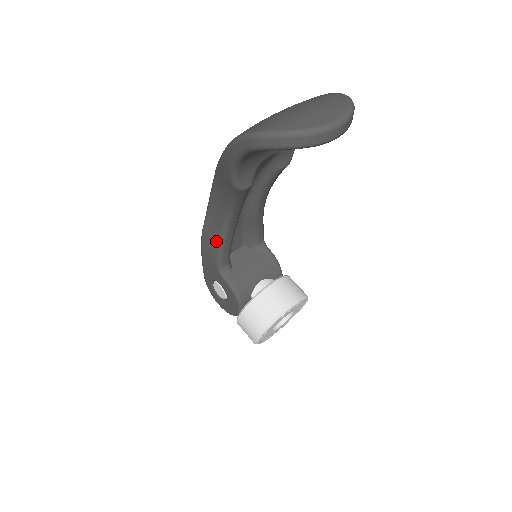
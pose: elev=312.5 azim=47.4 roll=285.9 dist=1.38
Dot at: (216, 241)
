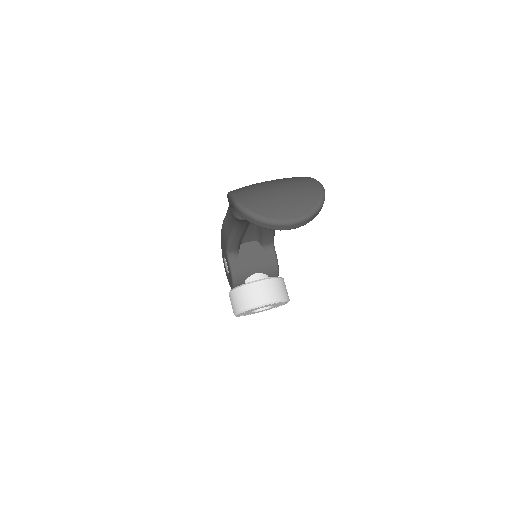
Dot at: (228, 234)
